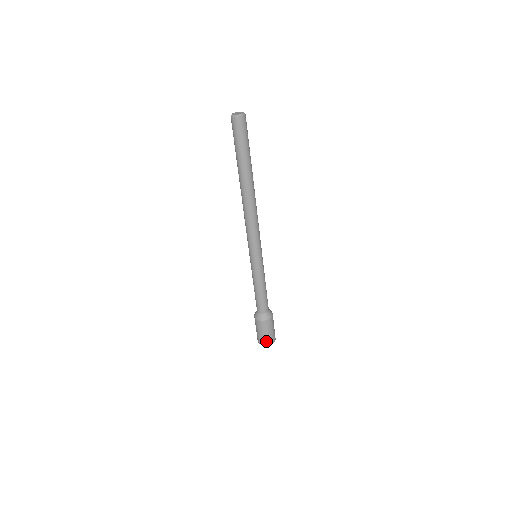
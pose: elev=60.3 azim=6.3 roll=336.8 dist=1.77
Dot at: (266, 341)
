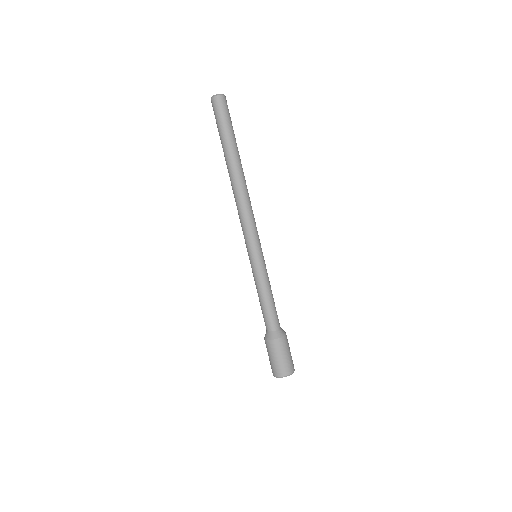
Dot at: (289, 367)
